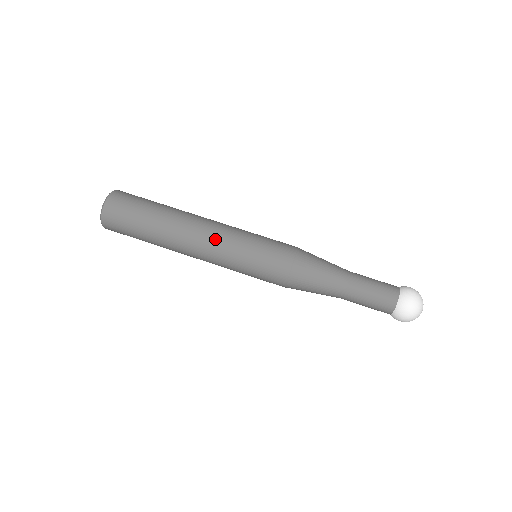
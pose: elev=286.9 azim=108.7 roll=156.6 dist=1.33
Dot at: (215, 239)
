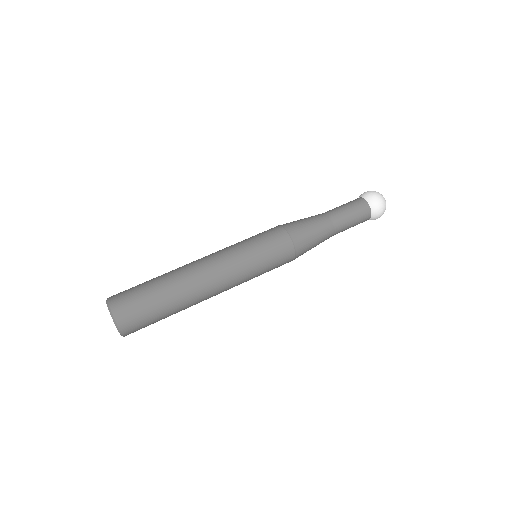
Dot at: (225, 268)
